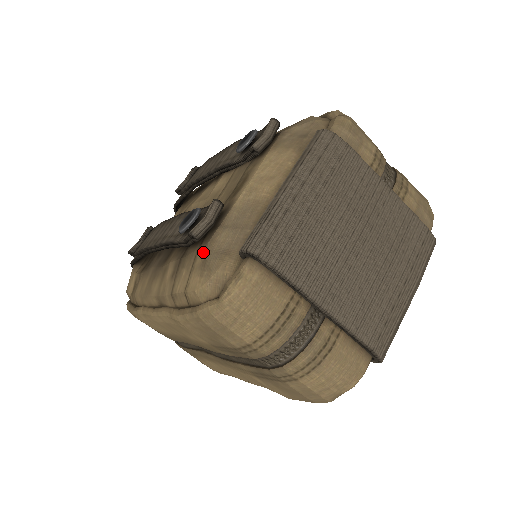
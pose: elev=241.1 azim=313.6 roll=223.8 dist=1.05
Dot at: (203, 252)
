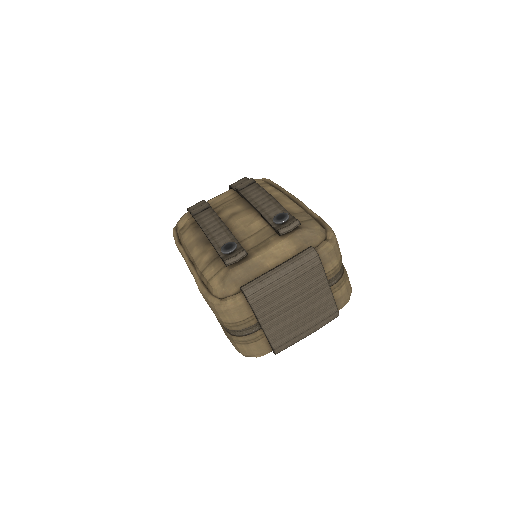
Dot at: (226, 272)
